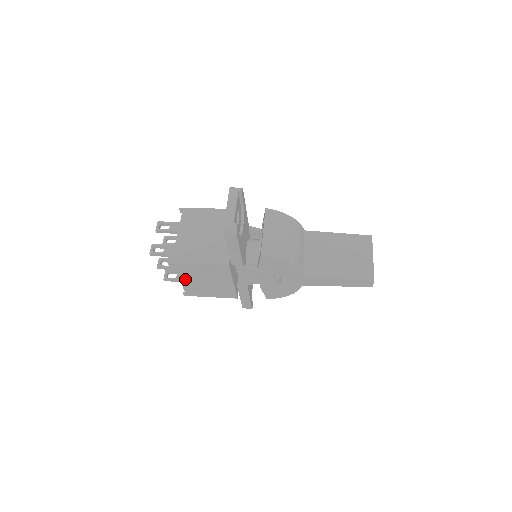
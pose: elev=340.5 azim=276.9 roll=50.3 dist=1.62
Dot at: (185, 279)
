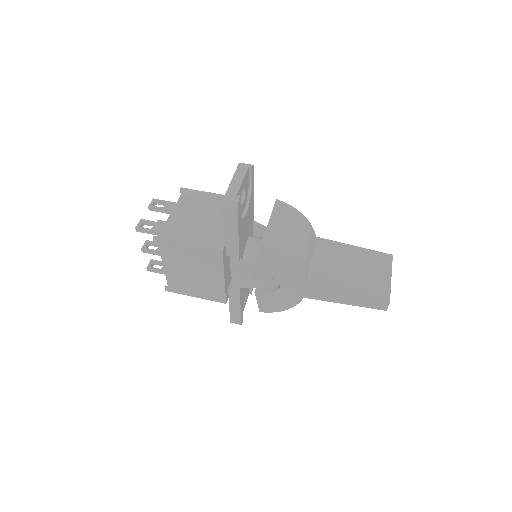
Dot at: (170, 266)
